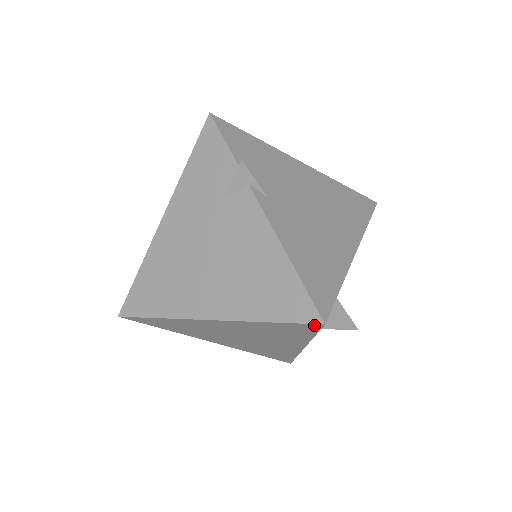
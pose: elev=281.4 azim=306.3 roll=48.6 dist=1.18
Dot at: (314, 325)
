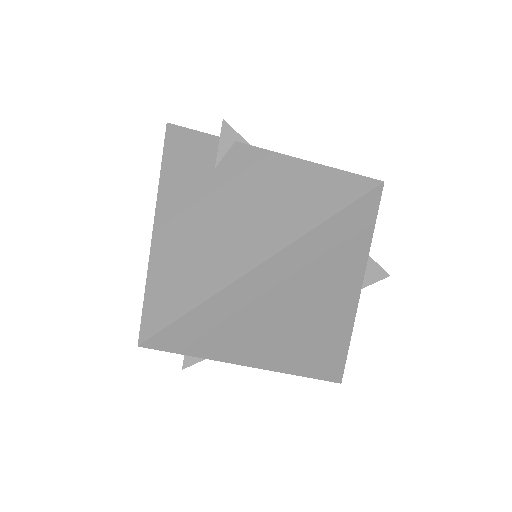
Dot at: (374, 193)
